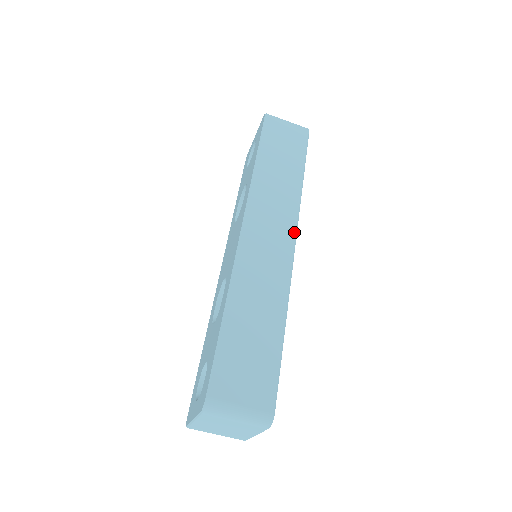
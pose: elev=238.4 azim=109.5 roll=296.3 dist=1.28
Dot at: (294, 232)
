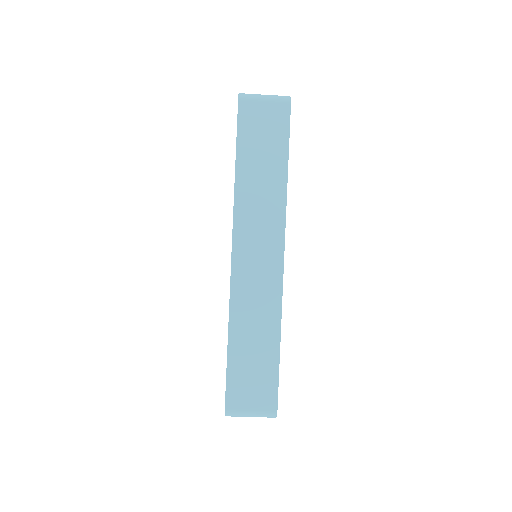
Dot at: (281, 246)
